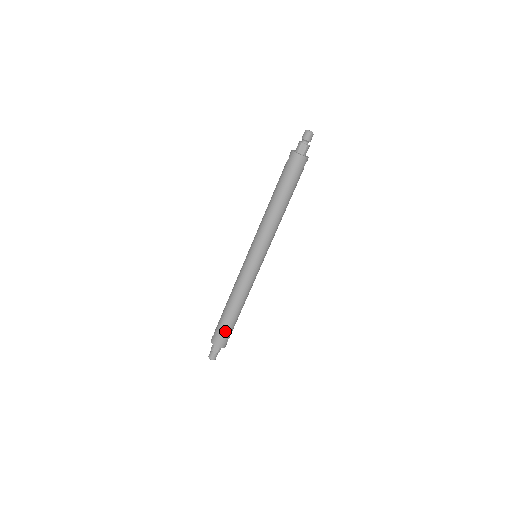
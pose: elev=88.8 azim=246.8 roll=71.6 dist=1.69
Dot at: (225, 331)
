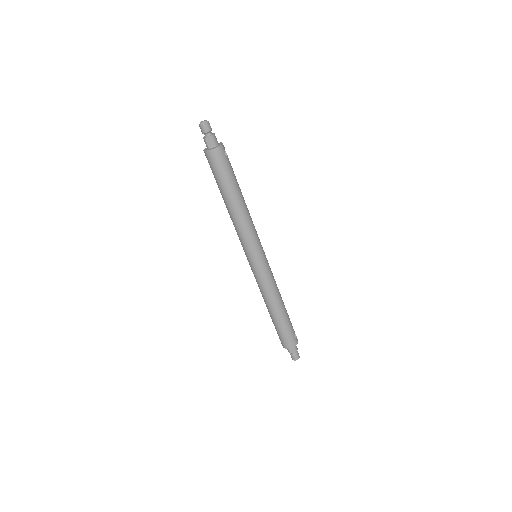
Dot at: (286, 332)
